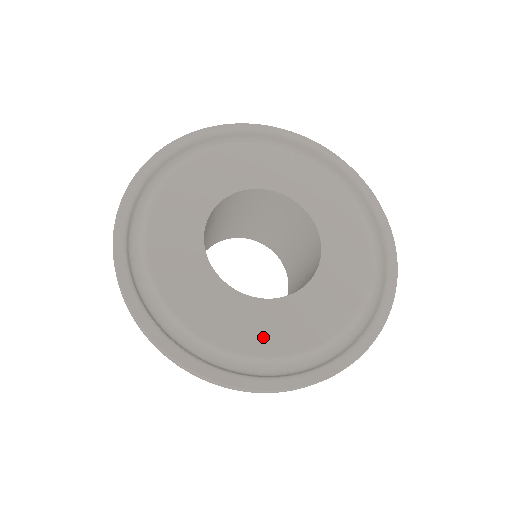
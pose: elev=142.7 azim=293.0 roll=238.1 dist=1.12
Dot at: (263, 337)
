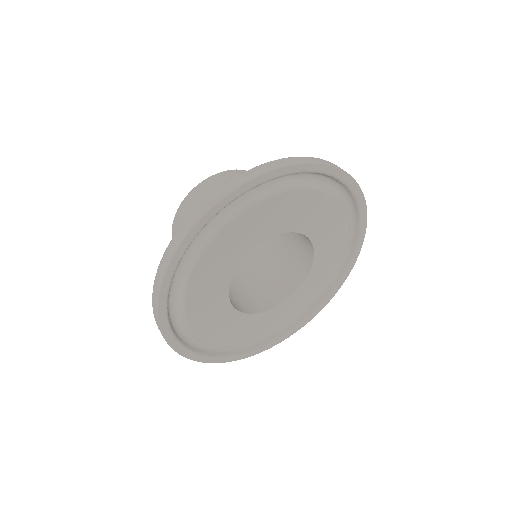
Dot at: (261, 331)
